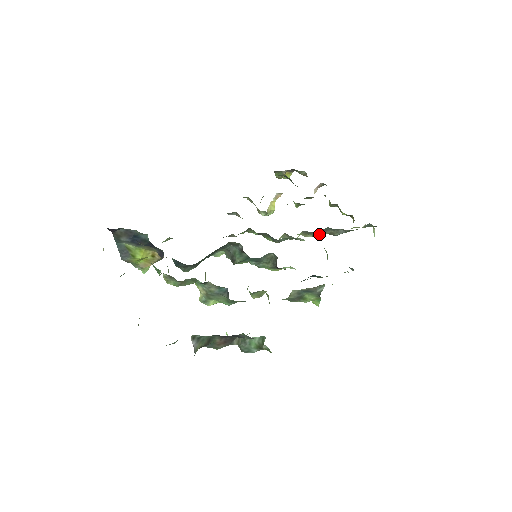
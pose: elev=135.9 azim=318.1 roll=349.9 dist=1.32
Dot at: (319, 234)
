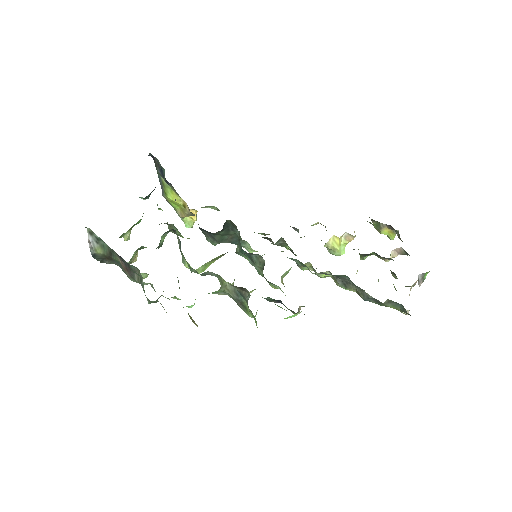
Dot at: (344, 285)
